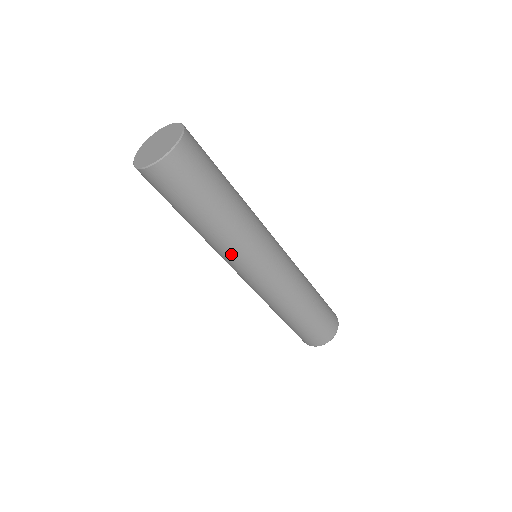
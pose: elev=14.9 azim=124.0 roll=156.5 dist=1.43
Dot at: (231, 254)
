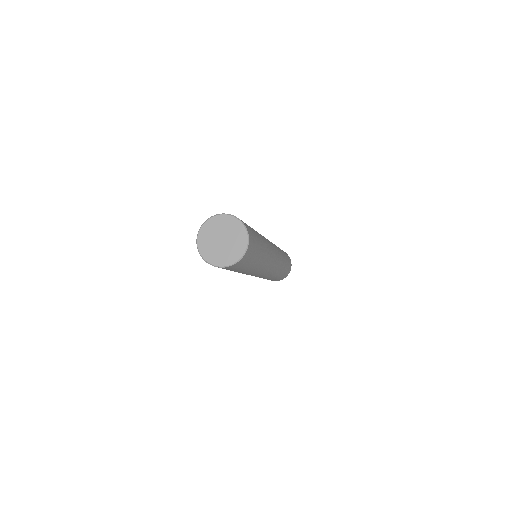
Dot at: (251, 274)
